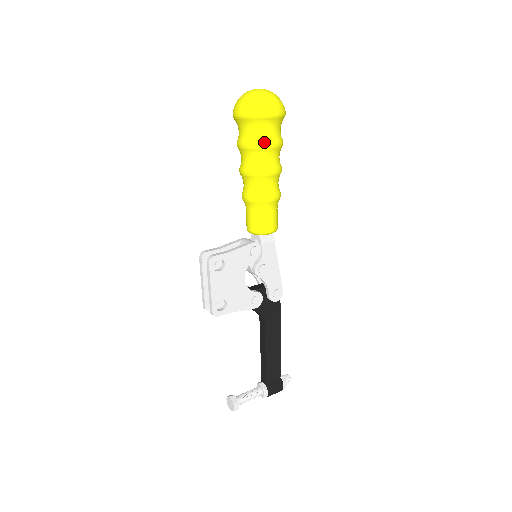
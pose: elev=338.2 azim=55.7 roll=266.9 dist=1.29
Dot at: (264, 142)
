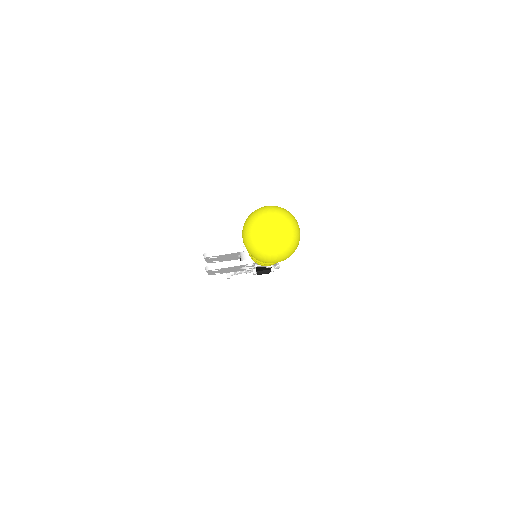
Dot at: (263, 262)
